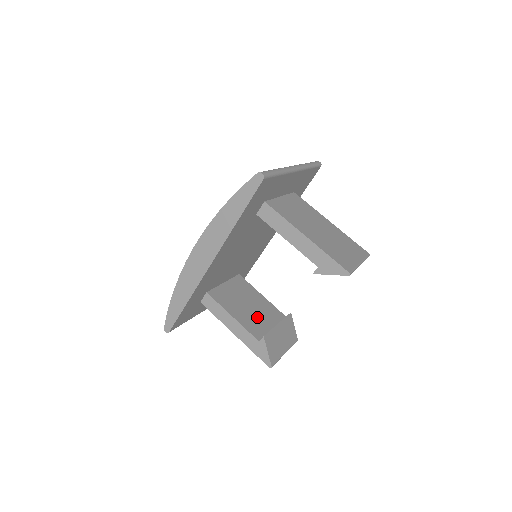
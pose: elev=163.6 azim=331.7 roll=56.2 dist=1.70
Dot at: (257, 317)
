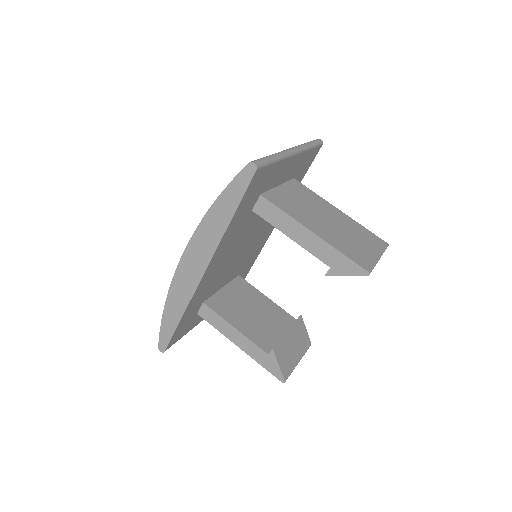
Dot at: (263, 324)
